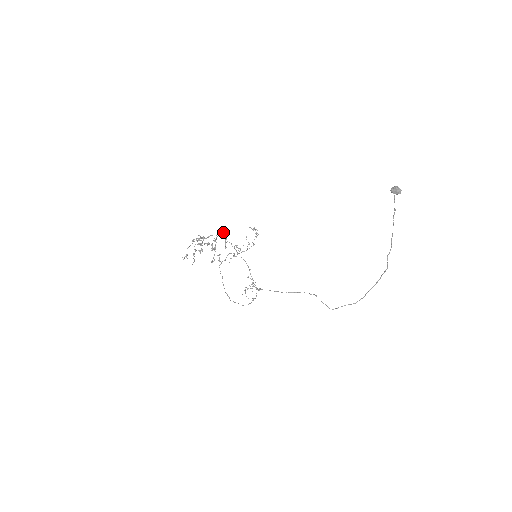
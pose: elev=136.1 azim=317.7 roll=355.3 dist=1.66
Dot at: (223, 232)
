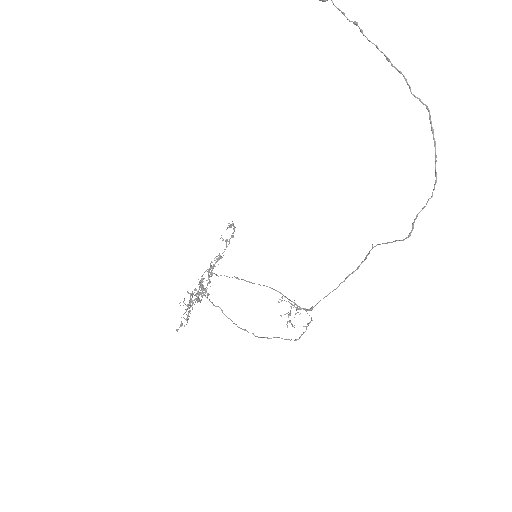
Dot at: occluded
